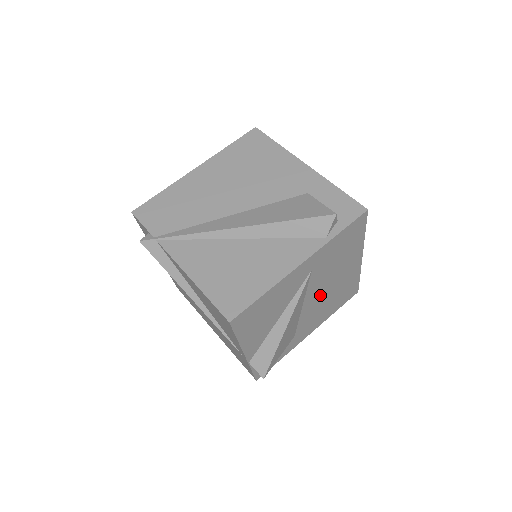
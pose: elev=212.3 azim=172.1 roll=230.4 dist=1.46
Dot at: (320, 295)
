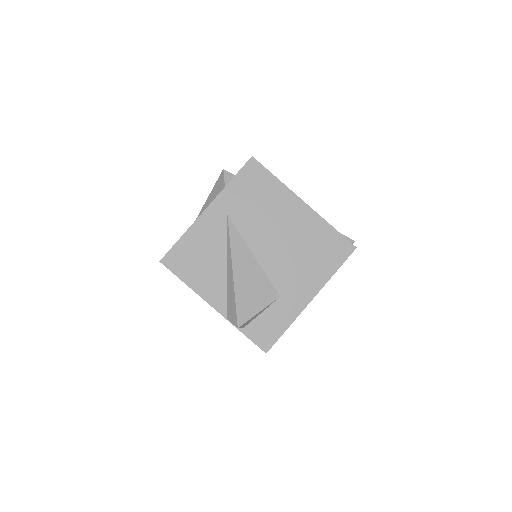
Dot at: (274, 246)
